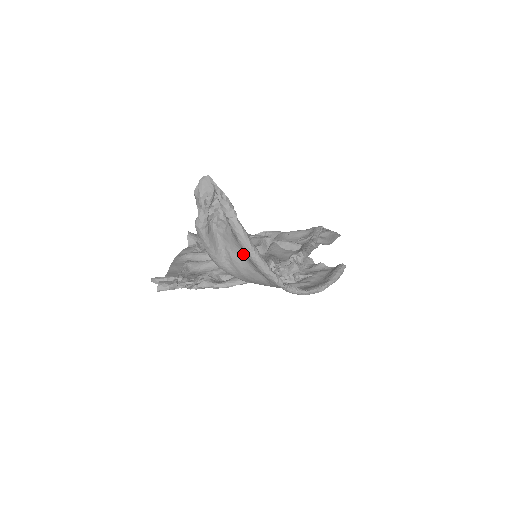
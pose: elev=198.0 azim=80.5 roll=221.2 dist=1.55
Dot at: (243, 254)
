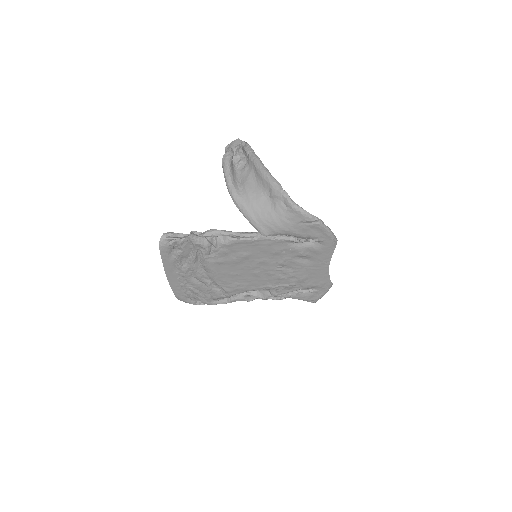
Dot at: (255, 180)
